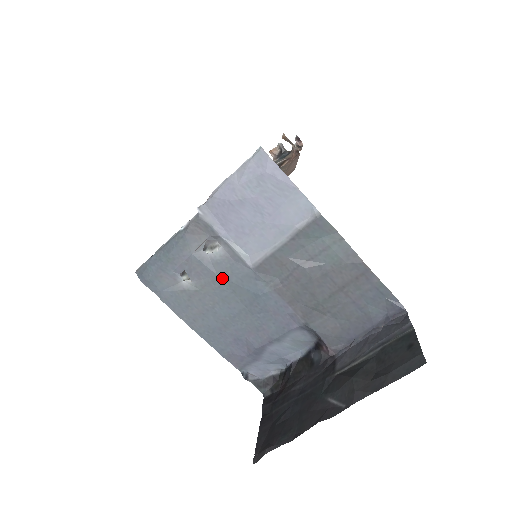
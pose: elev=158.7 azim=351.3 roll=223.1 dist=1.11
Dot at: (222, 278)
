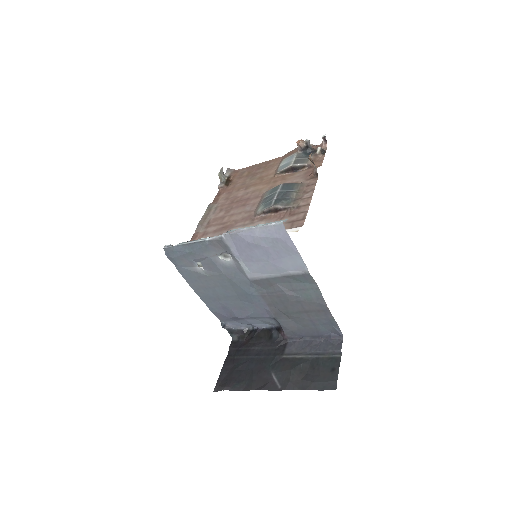
Dot at: (226, 276)
